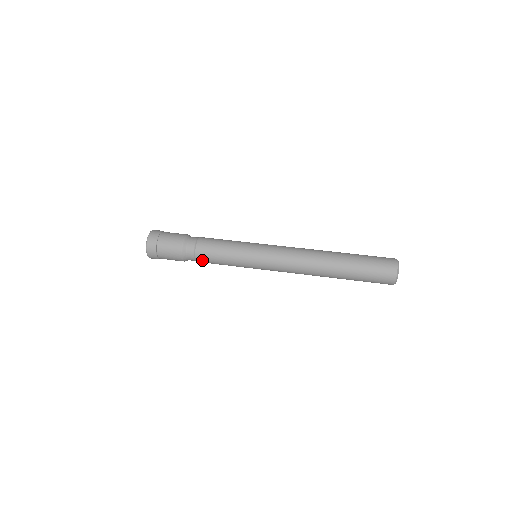
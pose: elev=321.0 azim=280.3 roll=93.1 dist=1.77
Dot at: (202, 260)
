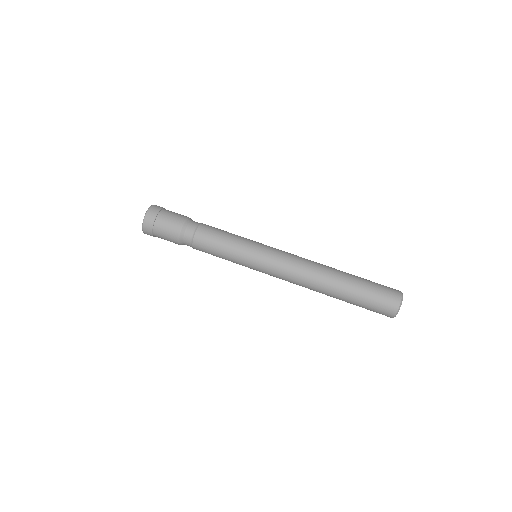
Dot at: occluded
